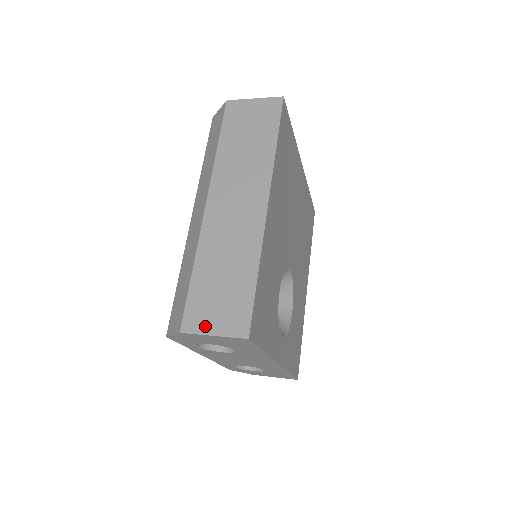
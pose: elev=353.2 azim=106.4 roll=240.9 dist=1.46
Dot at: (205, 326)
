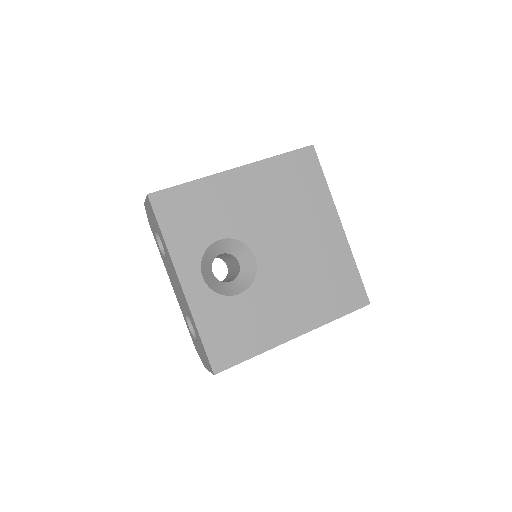
Dot at: occluded
